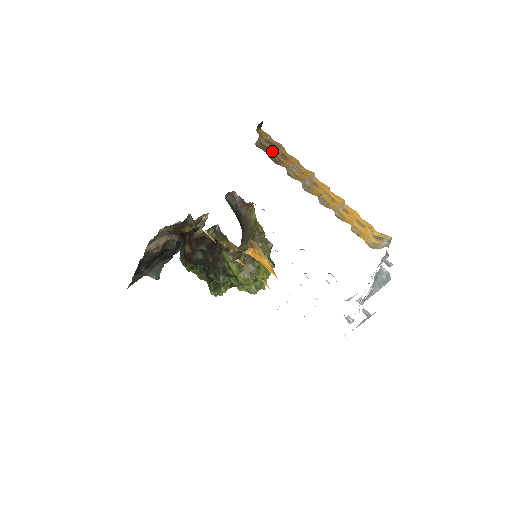
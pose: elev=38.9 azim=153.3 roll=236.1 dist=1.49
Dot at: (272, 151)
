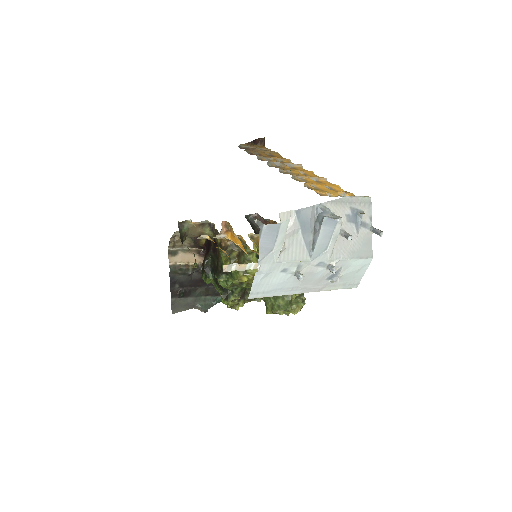
Dot at: (257, 151)
